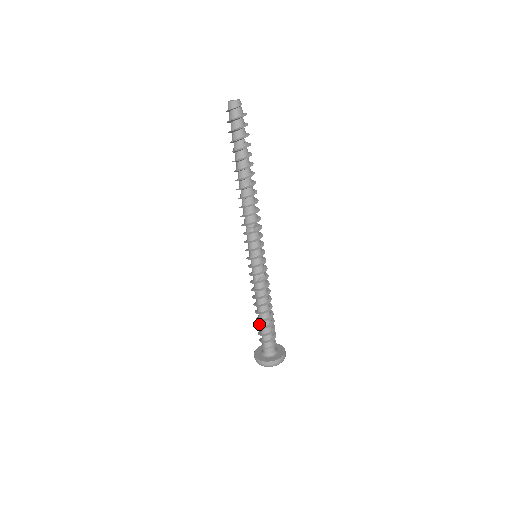
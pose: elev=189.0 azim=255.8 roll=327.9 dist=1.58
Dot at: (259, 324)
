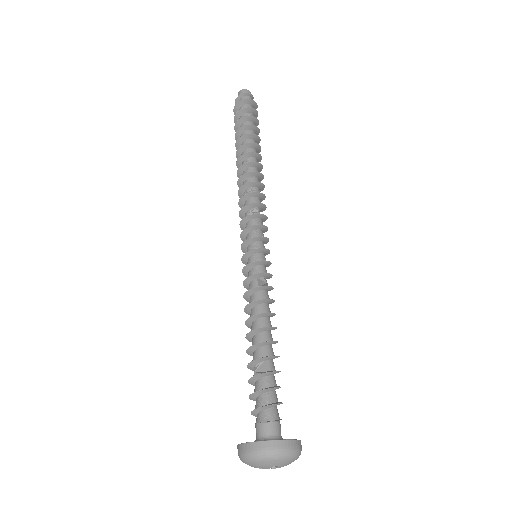
Dot at: (252, 378)
